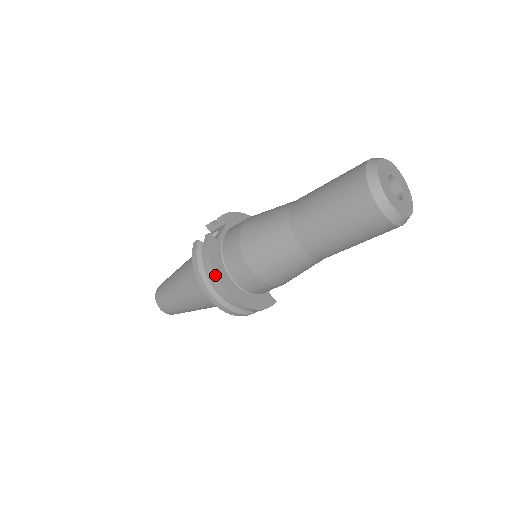
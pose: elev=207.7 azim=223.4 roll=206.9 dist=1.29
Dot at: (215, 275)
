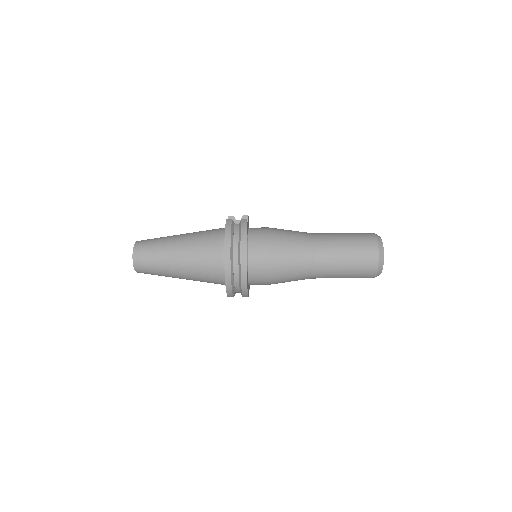
Dot at: (246, 246)
